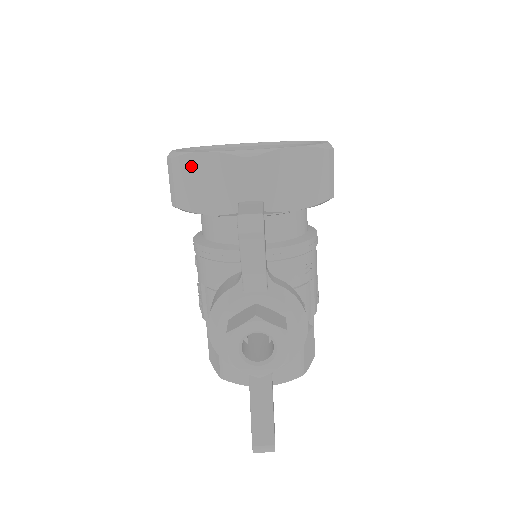
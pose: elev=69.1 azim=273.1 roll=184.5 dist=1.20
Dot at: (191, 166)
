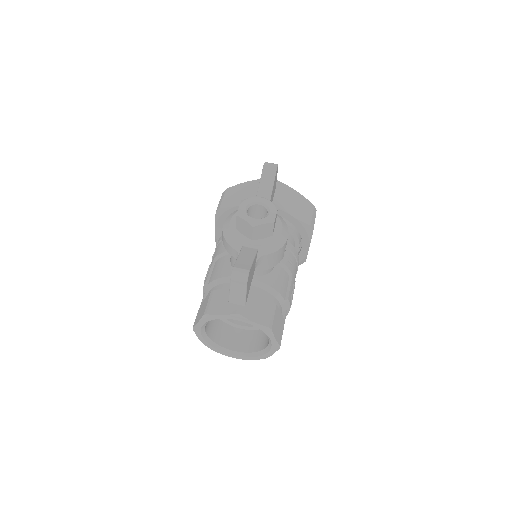
Dot at: (237, 189)
